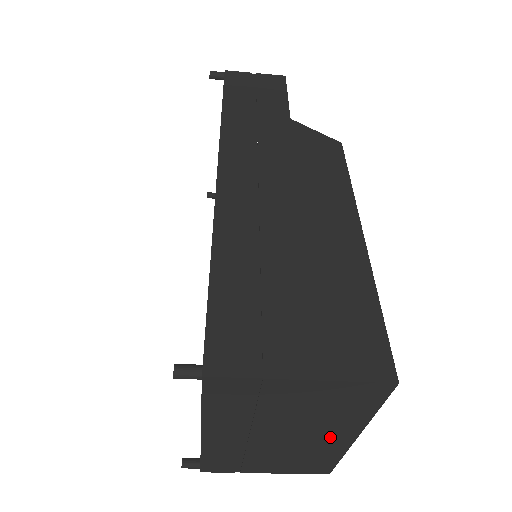
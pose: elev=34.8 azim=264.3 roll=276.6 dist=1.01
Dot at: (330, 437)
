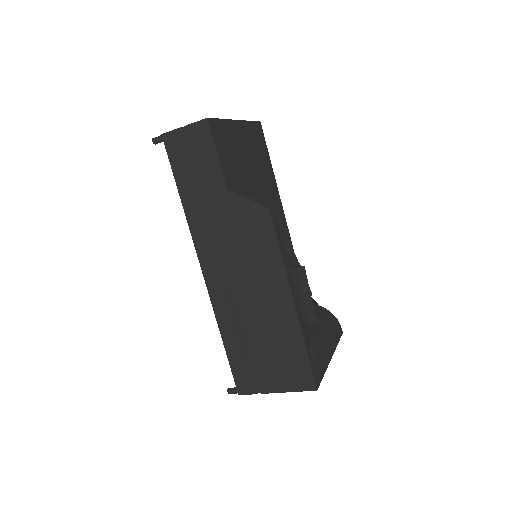
Dot at: occluded
